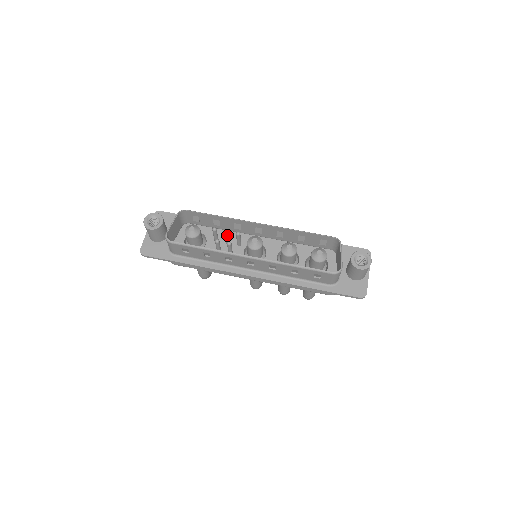
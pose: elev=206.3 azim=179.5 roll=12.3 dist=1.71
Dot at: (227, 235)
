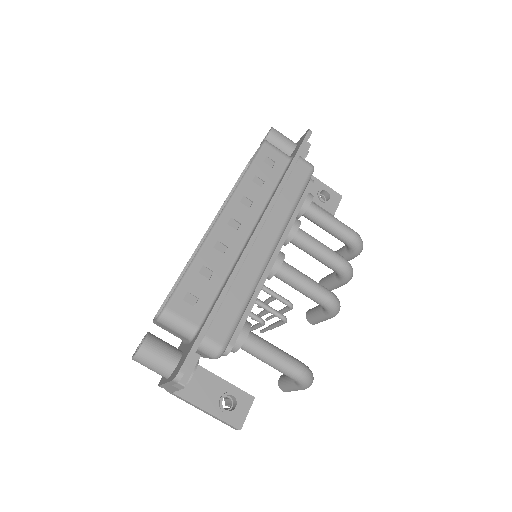
Dot at: occluded
